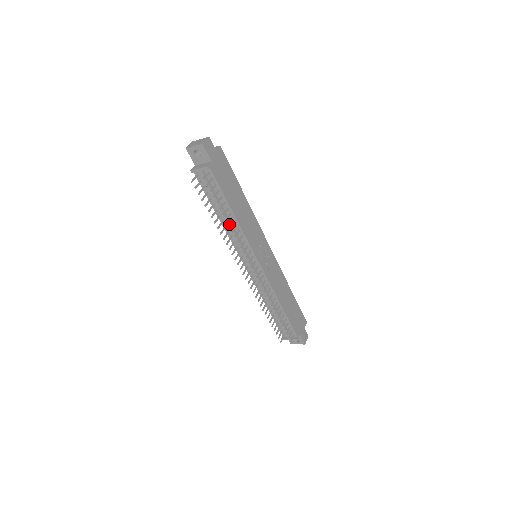
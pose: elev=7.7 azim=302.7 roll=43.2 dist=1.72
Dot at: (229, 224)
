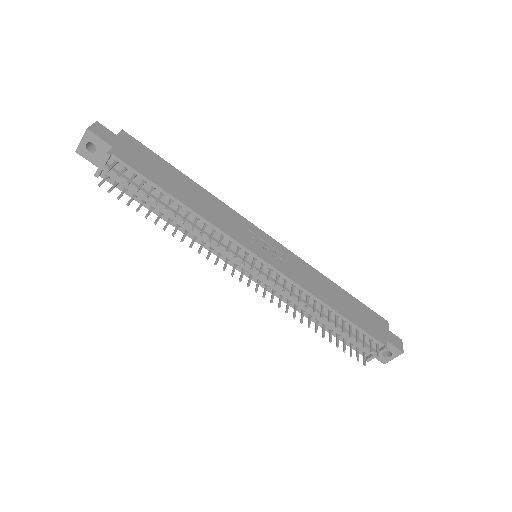
Dot at: occluded
